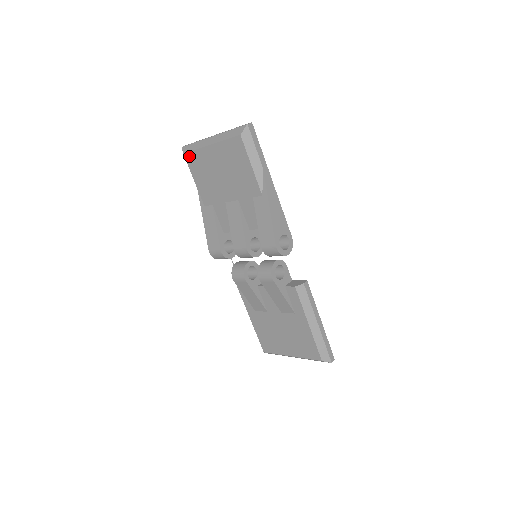
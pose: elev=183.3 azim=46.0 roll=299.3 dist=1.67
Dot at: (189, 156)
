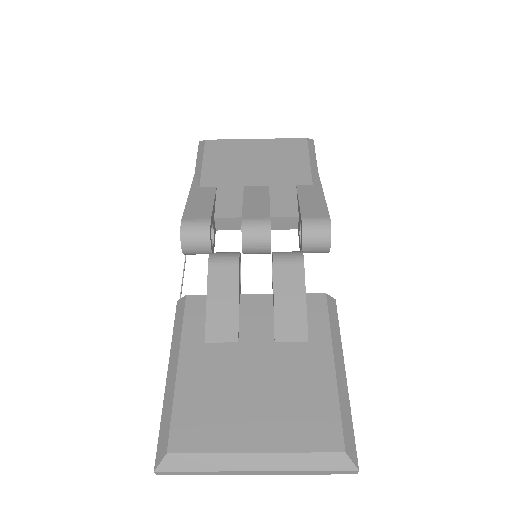
Dot at: (214, 142)
